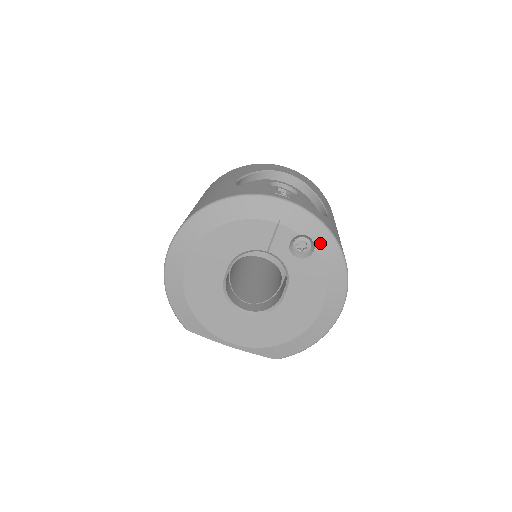
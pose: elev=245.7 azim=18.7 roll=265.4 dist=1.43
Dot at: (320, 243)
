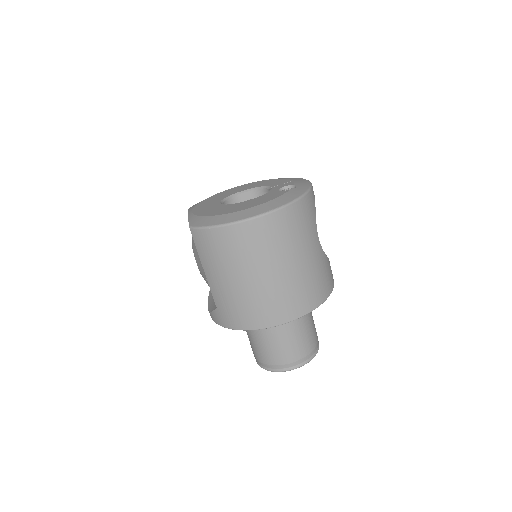
Dot at: (297, 190)
